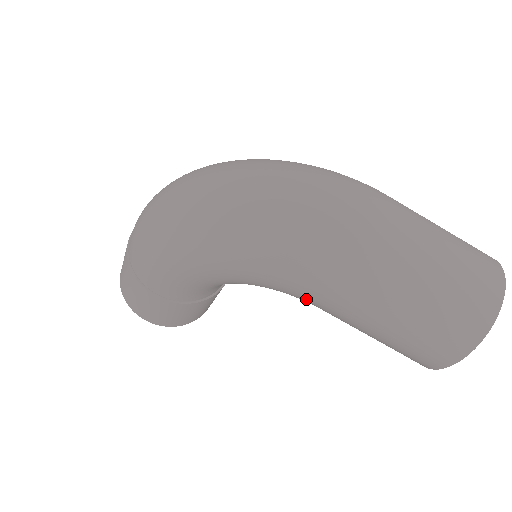
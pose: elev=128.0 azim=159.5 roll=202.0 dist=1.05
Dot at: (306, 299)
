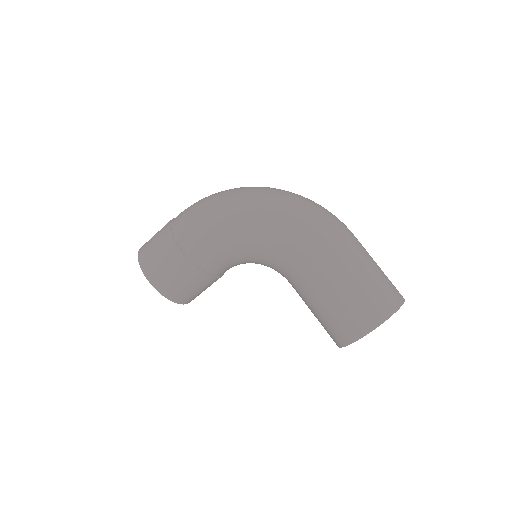
Dot at: (296, 263)
